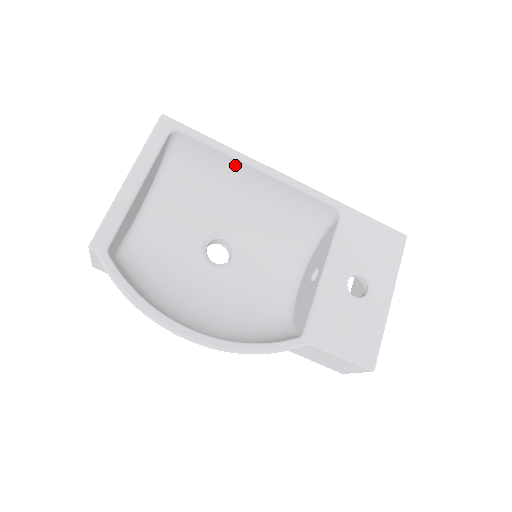
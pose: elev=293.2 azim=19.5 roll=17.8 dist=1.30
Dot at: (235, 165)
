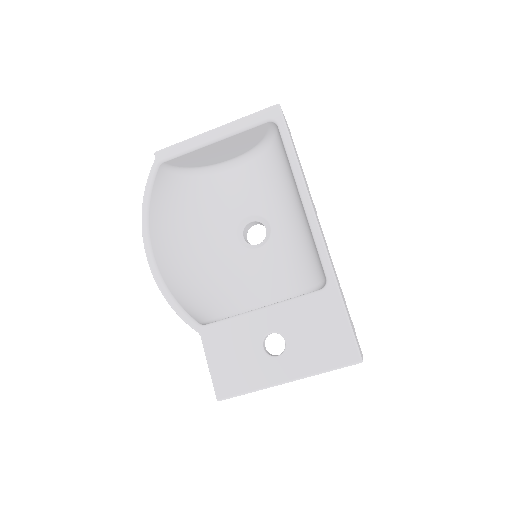
Dot at: occluded
